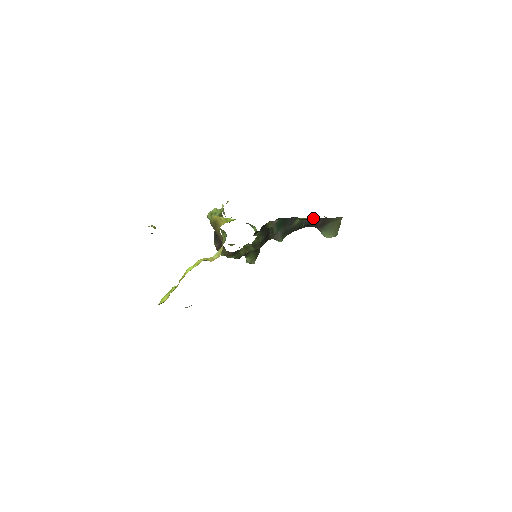
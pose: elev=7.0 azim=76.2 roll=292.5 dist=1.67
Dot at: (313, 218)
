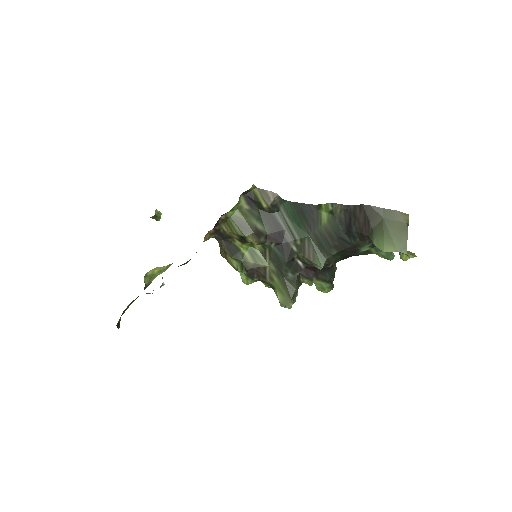
Dot at: (343, 206)
